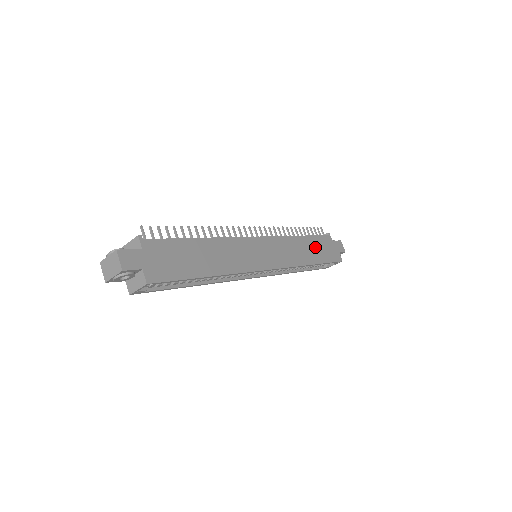
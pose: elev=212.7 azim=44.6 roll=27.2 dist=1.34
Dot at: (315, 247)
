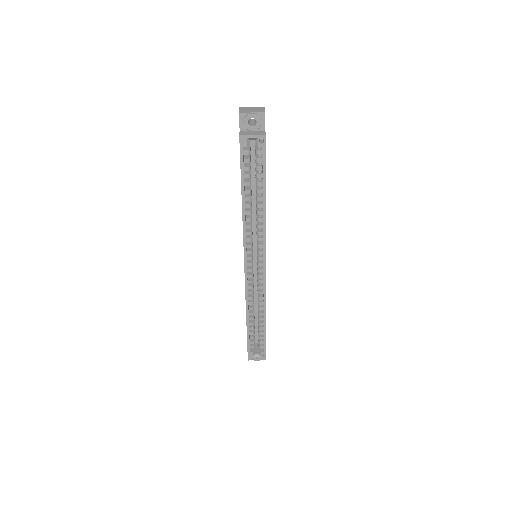
Dot at: occluded
